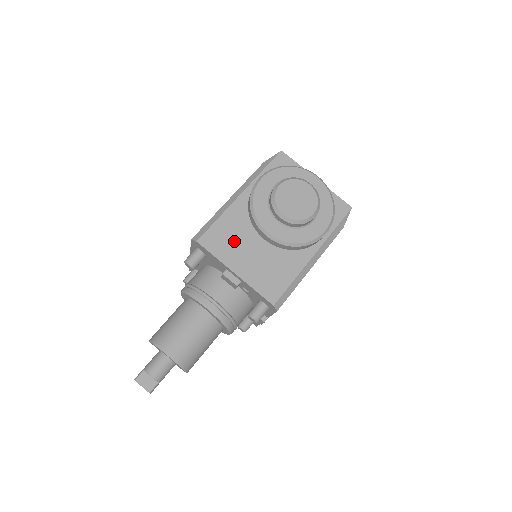
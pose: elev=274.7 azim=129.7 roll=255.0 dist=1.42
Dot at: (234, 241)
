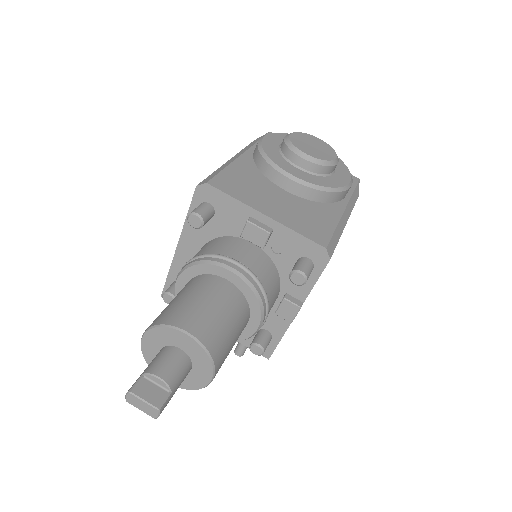
Dot at: (252, 188)
